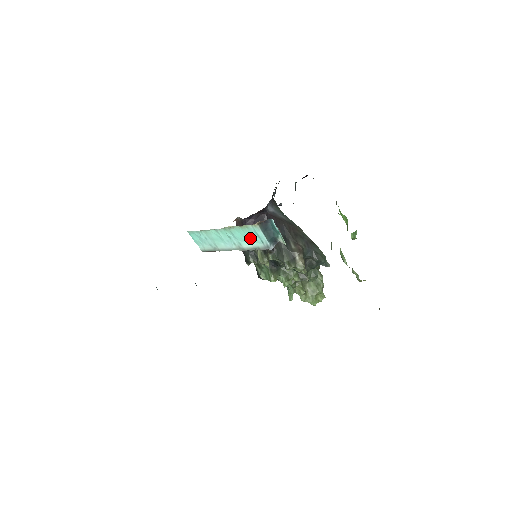
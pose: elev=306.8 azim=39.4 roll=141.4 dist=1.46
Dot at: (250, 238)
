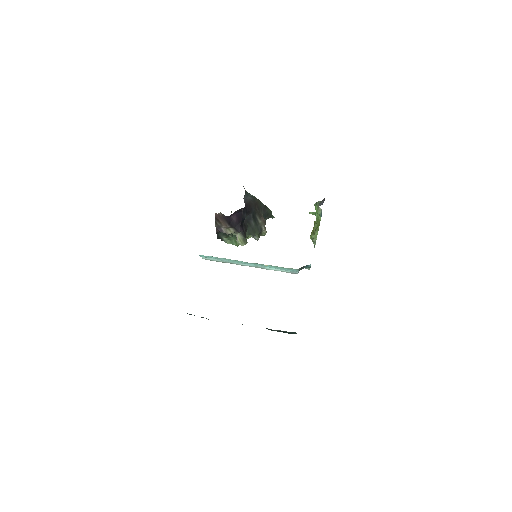
Dot at: (280, 269)
